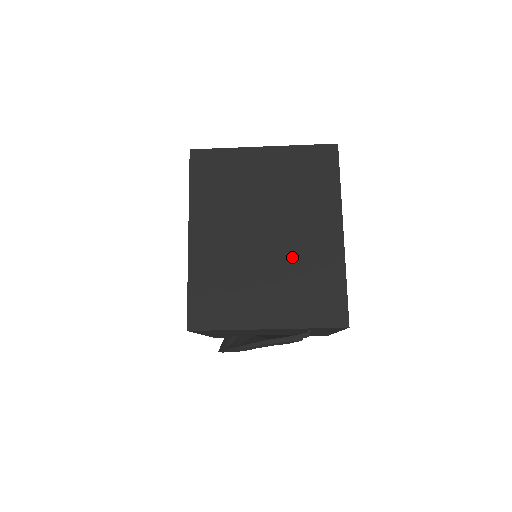
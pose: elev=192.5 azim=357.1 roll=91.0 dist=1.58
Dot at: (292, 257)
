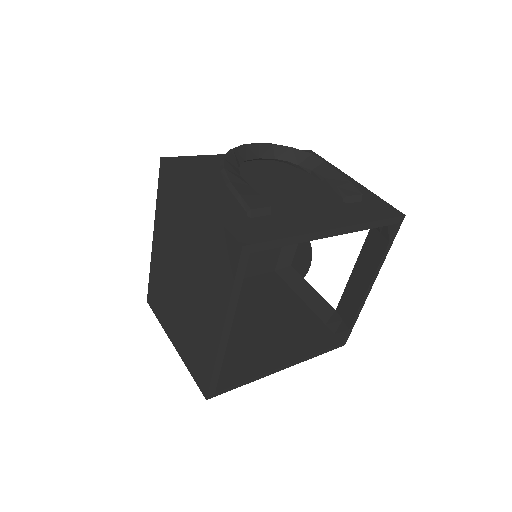
Dot at: (192, 315)
